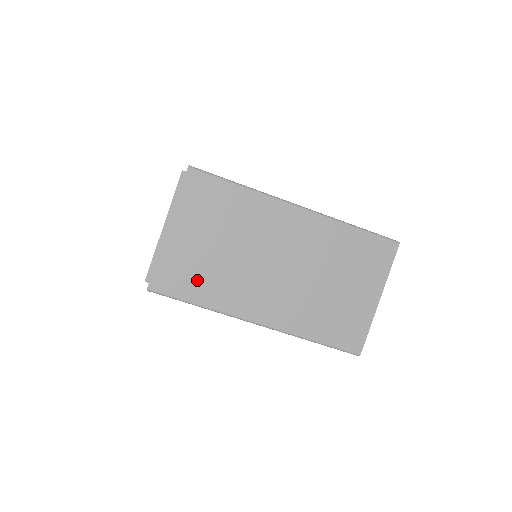
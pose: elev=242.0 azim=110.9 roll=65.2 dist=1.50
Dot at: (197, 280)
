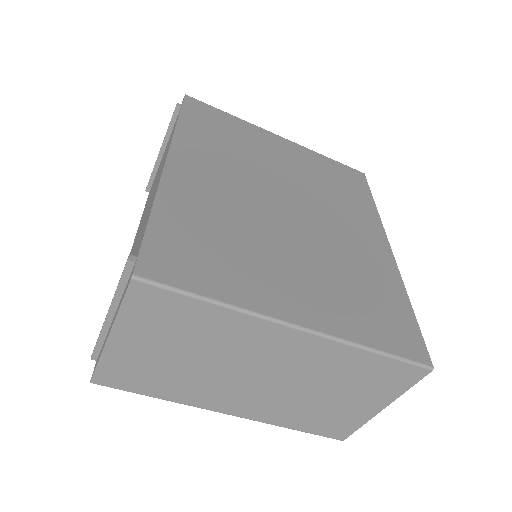
Dot at: (152, 380)
